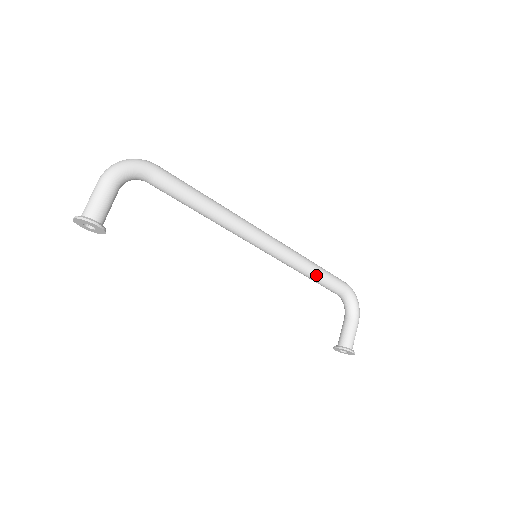
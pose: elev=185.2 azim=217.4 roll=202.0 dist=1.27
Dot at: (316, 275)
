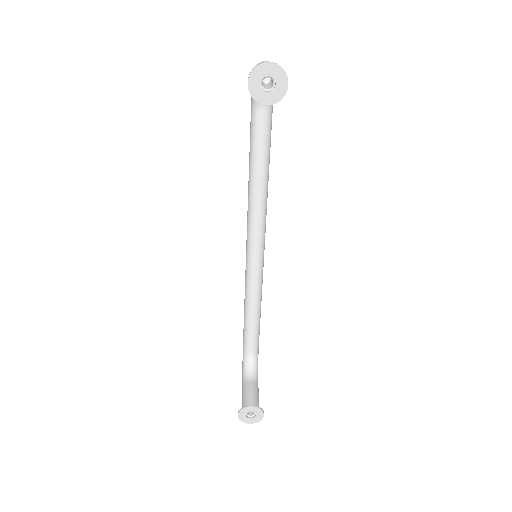
Dot at: (259, 314)
